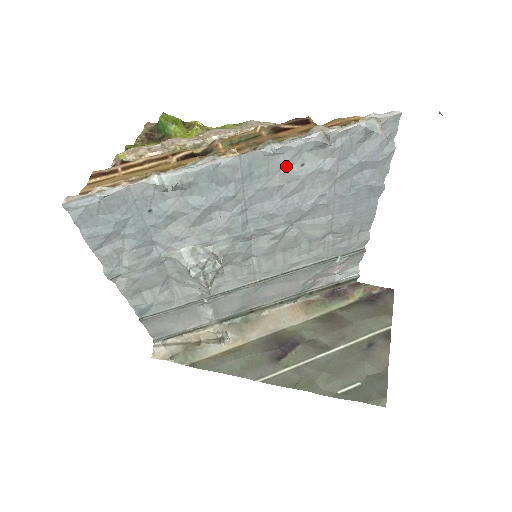
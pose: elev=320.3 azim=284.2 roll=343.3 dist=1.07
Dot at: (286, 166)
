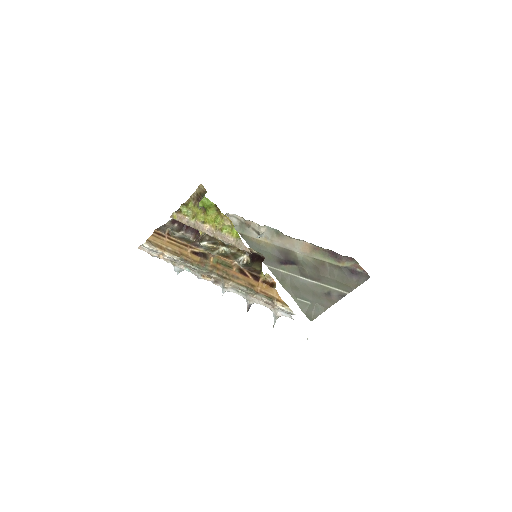
Dot at: occluded
